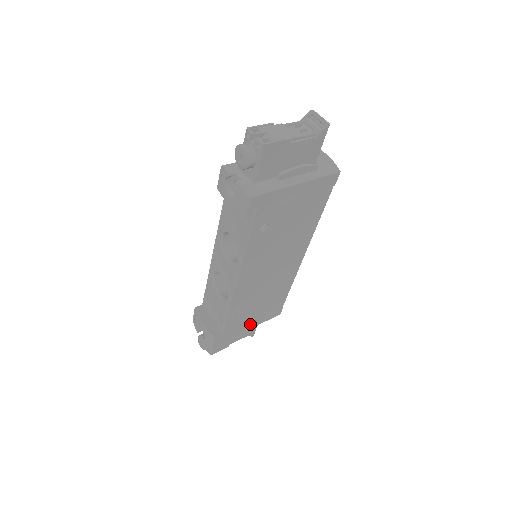
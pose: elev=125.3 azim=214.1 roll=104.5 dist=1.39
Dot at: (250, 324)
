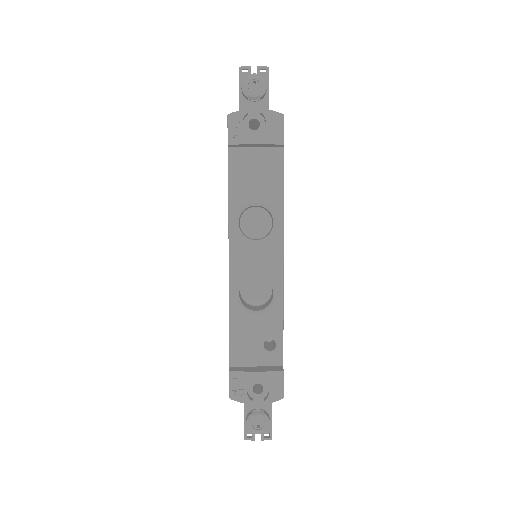
Dot at: occluded
